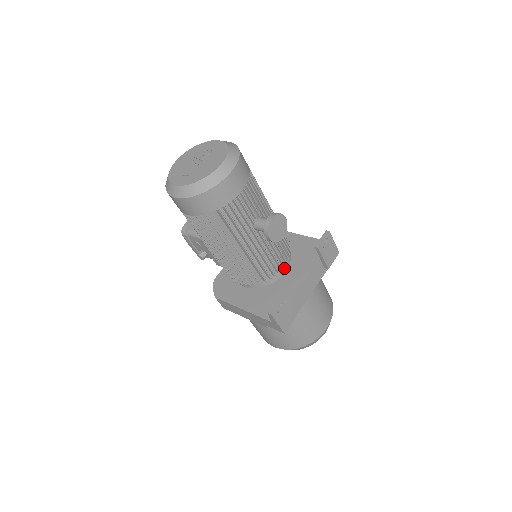
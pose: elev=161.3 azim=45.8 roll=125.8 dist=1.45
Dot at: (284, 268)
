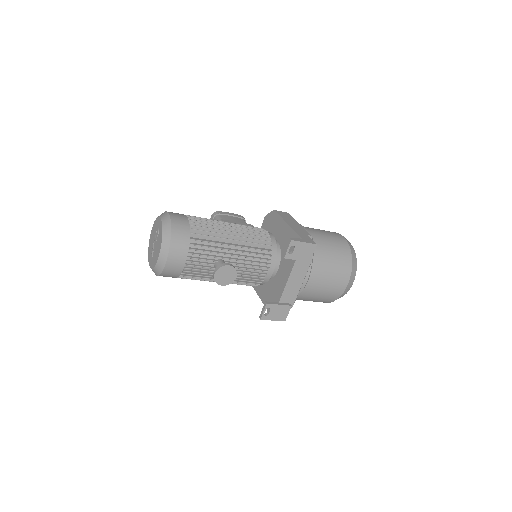
Dot at: (271, 271)
